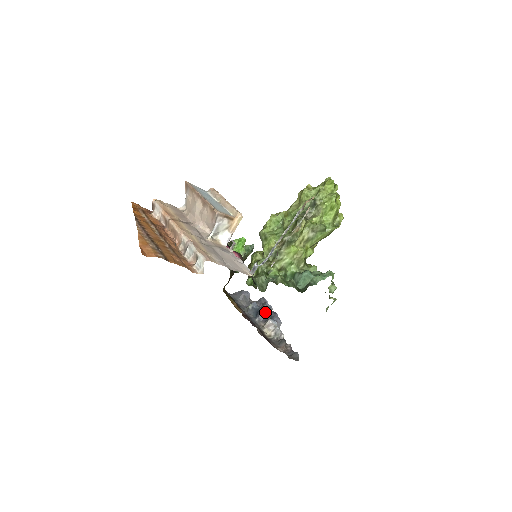
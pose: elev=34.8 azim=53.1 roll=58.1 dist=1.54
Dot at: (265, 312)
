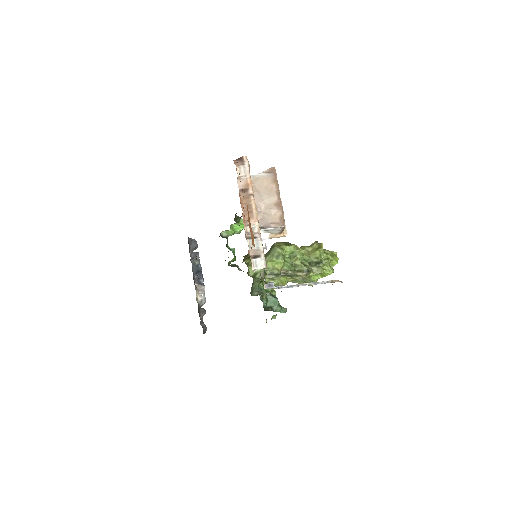
Dot at: occluded
